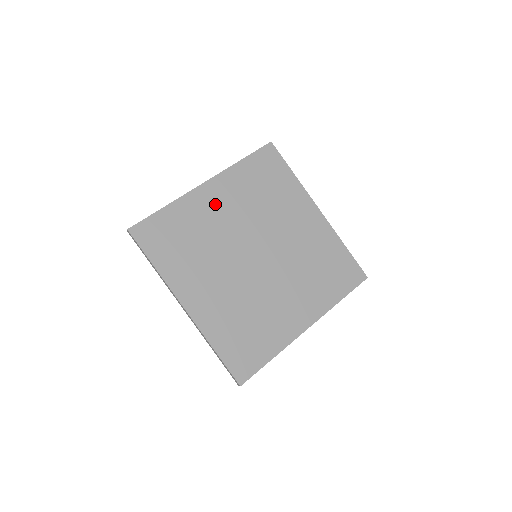
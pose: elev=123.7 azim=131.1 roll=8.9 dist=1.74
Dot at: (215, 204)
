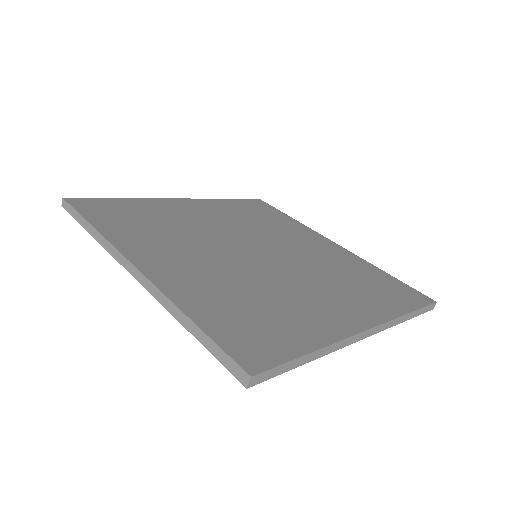
Dot at: (193, 211)
